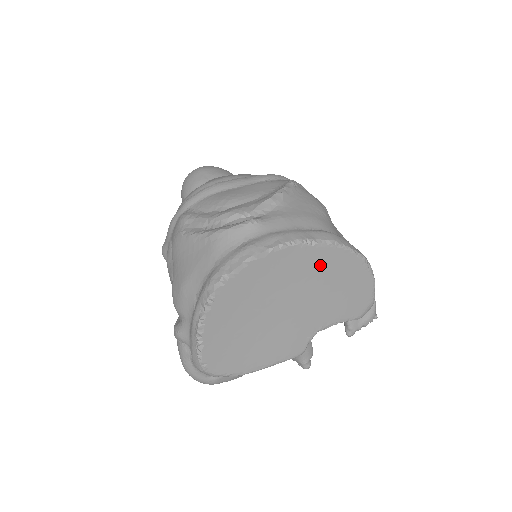
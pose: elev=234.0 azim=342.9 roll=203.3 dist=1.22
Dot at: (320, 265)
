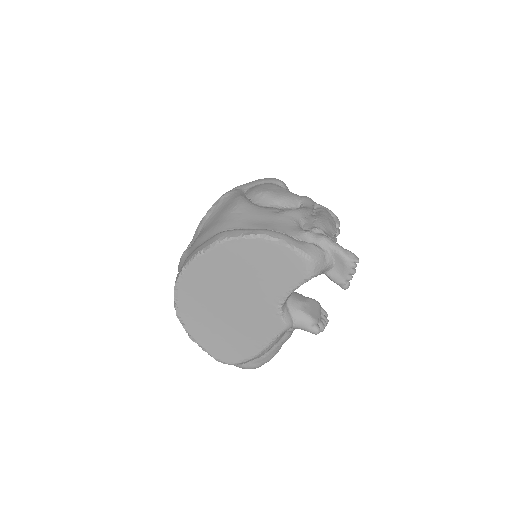
Dot at: (225, 262)
